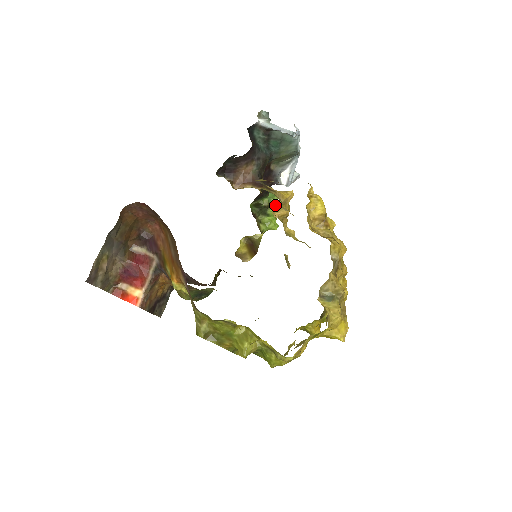
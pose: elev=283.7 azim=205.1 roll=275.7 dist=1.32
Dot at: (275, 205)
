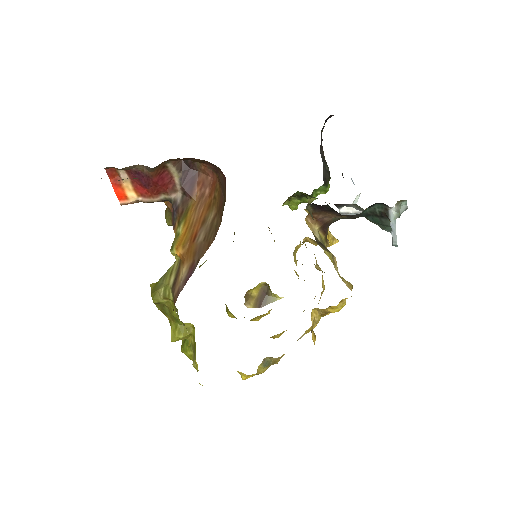
Dot at: occluded
